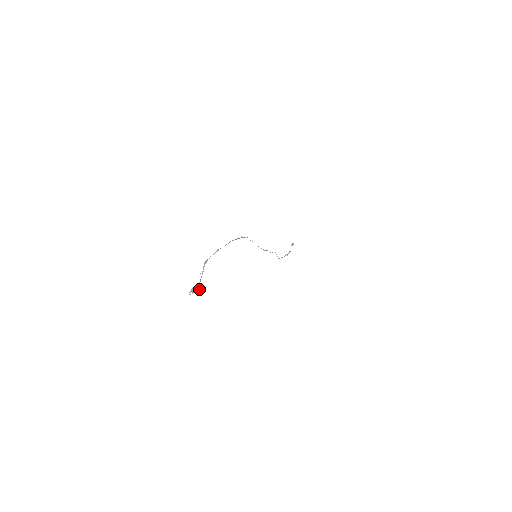
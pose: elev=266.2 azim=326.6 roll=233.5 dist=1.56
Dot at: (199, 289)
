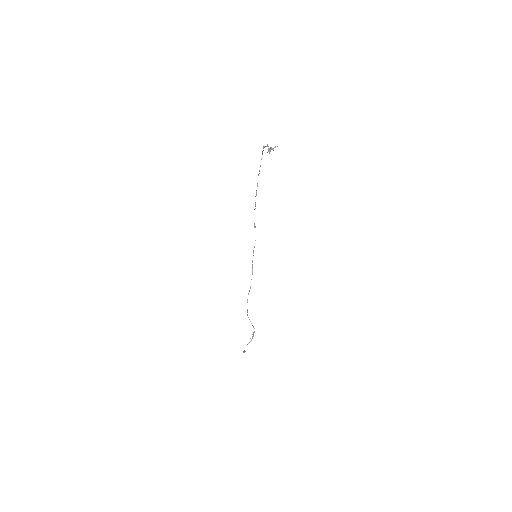
Dot at: (274, 147)
